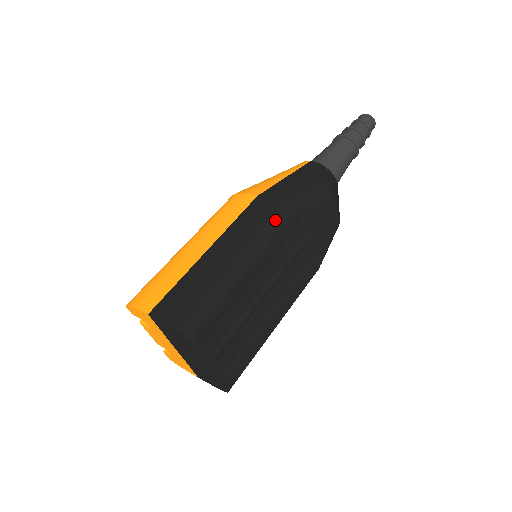
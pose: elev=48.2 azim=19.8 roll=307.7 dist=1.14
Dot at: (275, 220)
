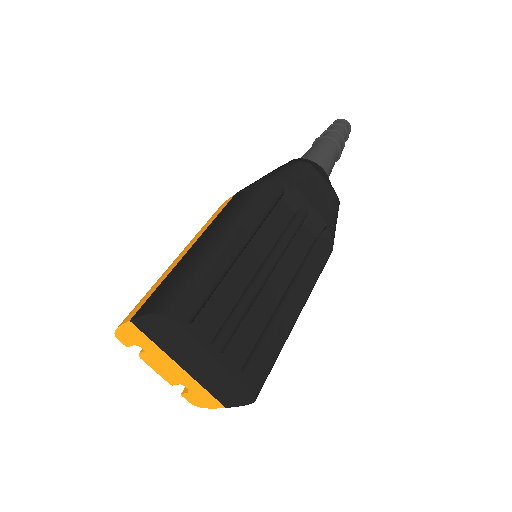
Dot at: (252, 195)
